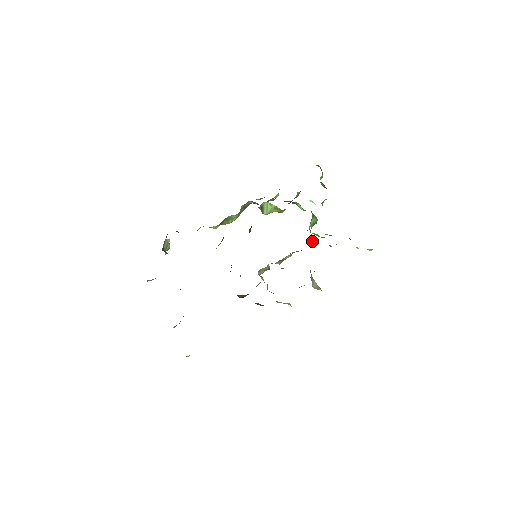
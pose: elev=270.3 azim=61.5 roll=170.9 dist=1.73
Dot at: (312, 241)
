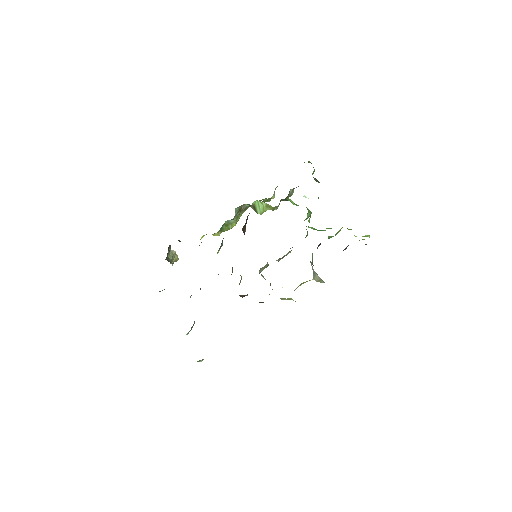
Dot at: (307, 234)
